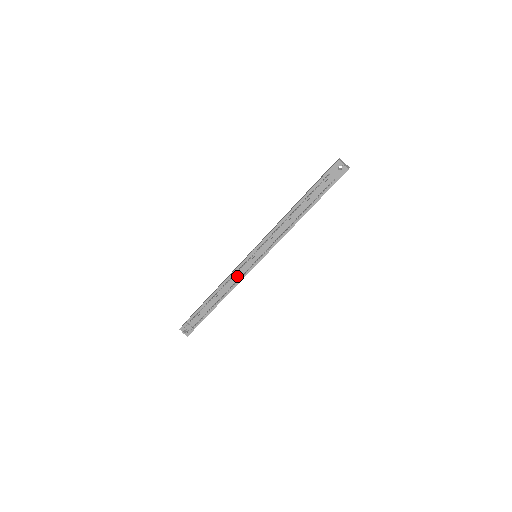
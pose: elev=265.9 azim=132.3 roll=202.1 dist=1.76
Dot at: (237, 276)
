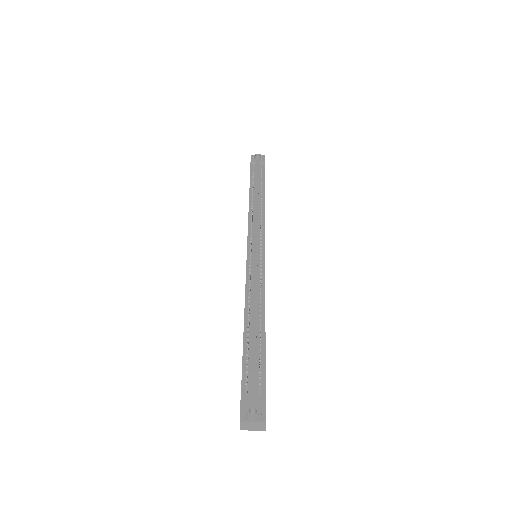
Dot at: (255, 275)
